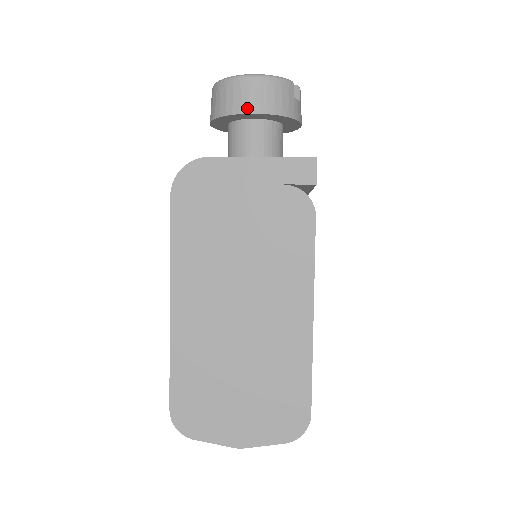
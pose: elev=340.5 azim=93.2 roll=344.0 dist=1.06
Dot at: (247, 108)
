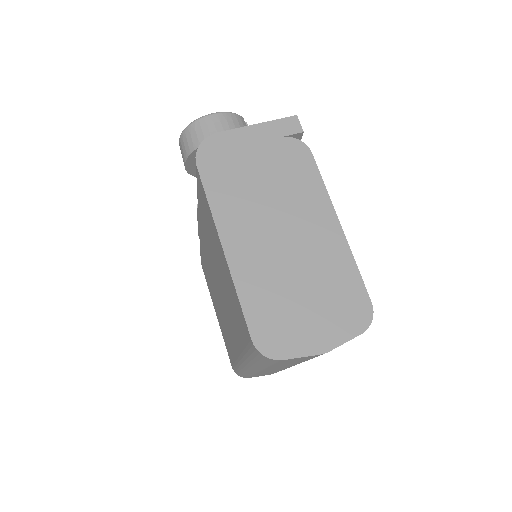
Dot at: occluded
